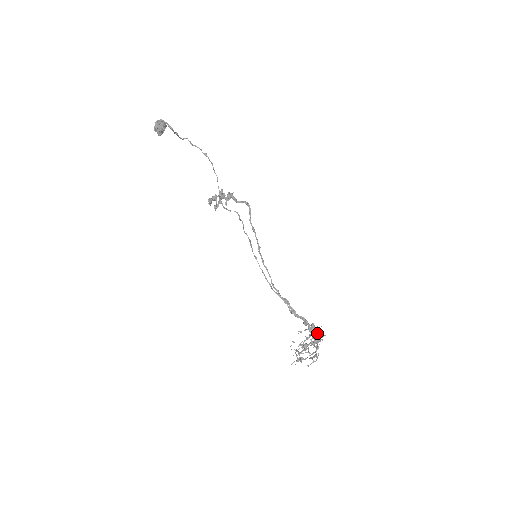
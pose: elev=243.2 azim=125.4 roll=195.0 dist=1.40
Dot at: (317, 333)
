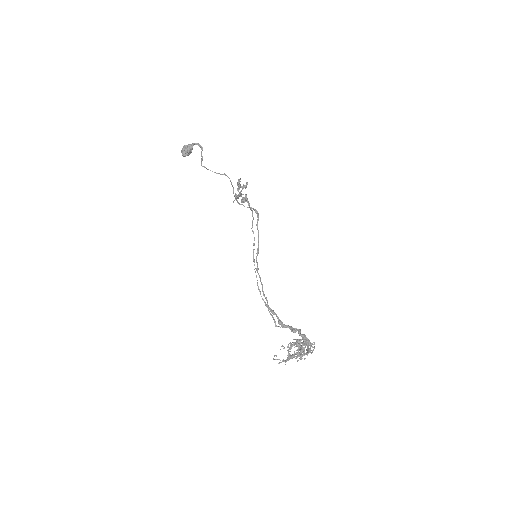
Dot at: (300, 351)
